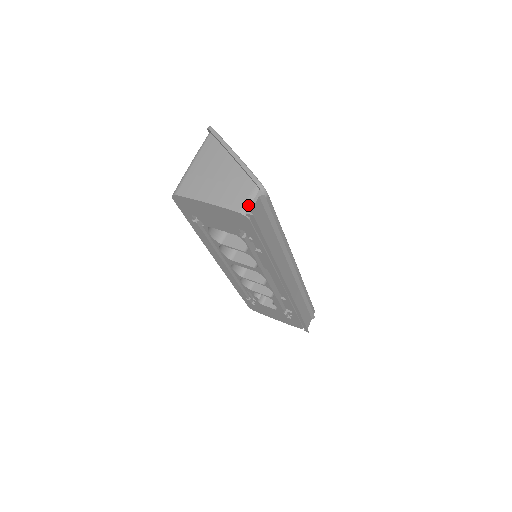
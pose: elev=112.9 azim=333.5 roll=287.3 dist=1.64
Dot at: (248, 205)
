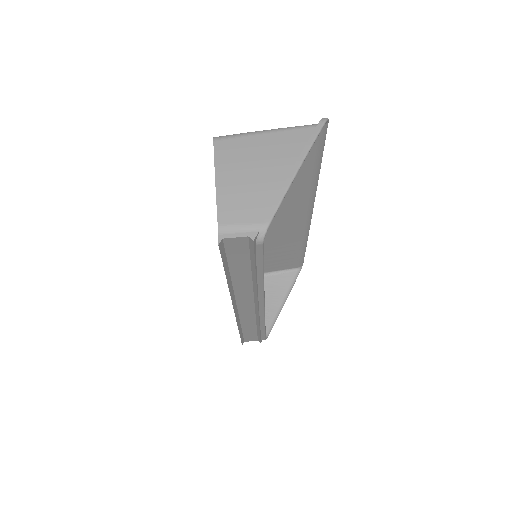
Dot at: (233, 230)
